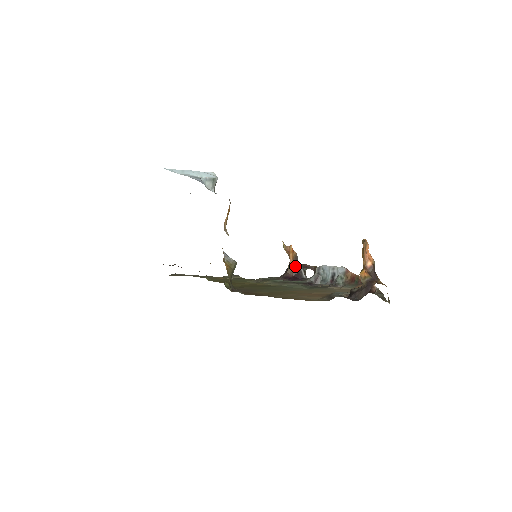
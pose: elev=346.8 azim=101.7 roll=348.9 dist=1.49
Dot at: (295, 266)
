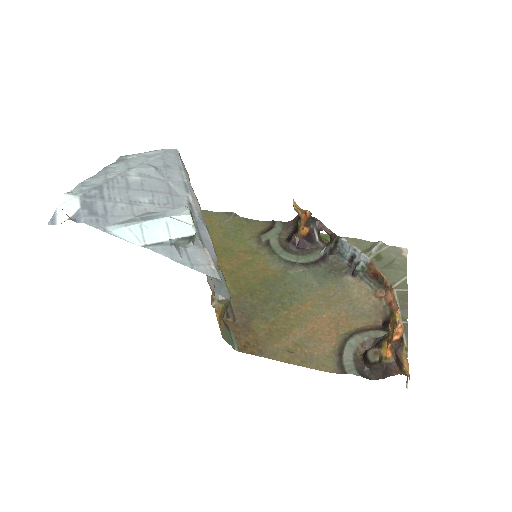
Dot at: (307, 229)
